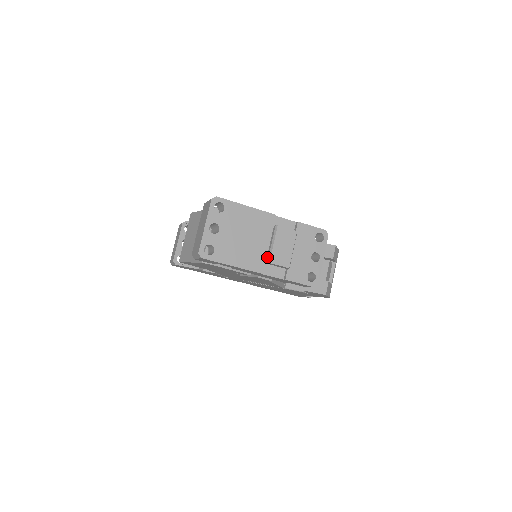
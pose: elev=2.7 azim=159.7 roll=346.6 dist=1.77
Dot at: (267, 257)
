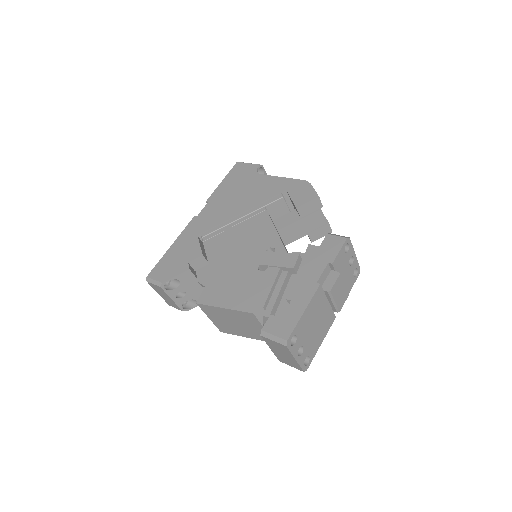
Dot at: (333, 309)
